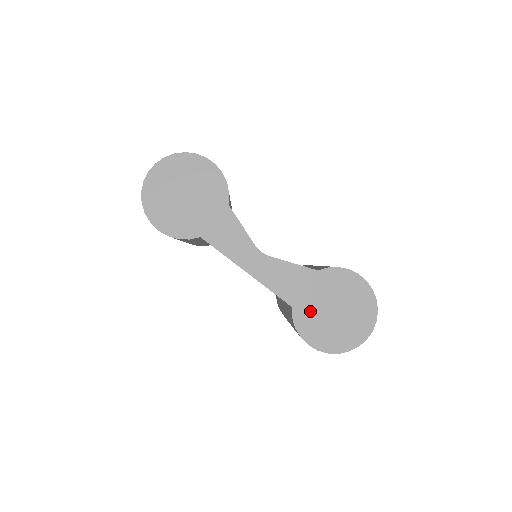
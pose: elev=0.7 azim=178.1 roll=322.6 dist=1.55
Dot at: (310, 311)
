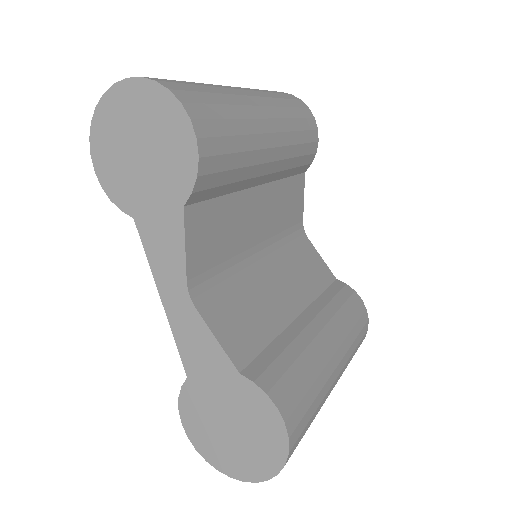
Dot at: (203, 400)
